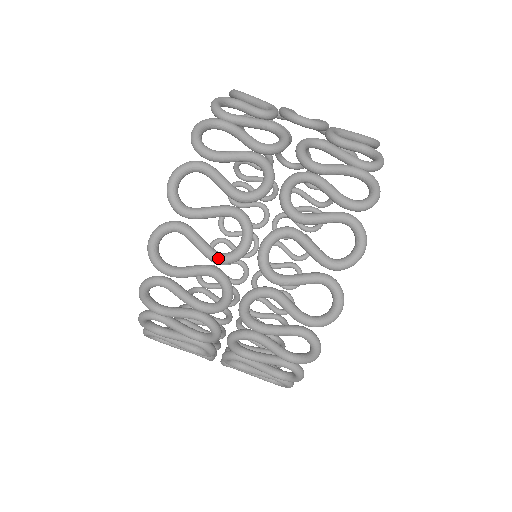
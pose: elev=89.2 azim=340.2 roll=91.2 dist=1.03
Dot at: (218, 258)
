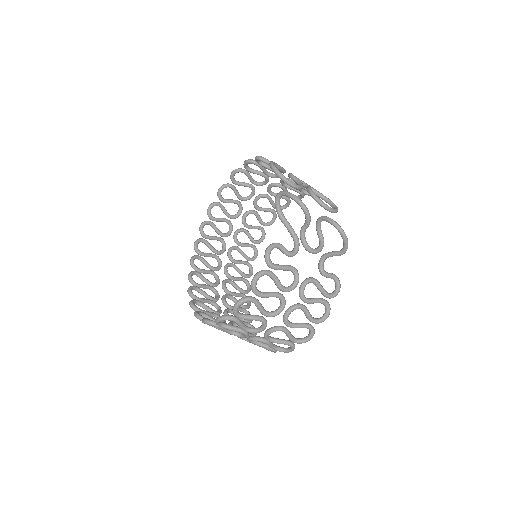
Dot at: (247, 331)
